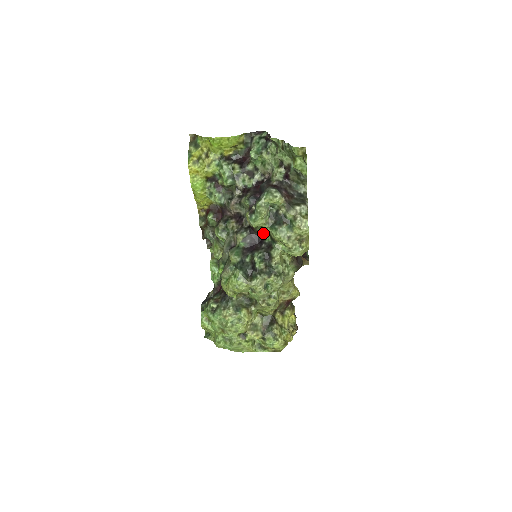
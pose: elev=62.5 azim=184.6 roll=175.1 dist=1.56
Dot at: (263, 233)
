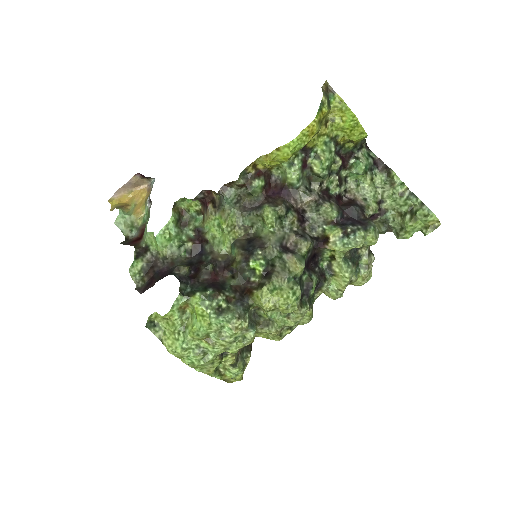
Dot at: (323, 255)
